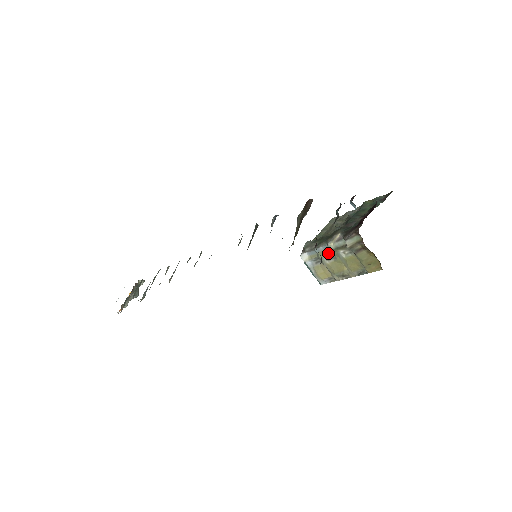
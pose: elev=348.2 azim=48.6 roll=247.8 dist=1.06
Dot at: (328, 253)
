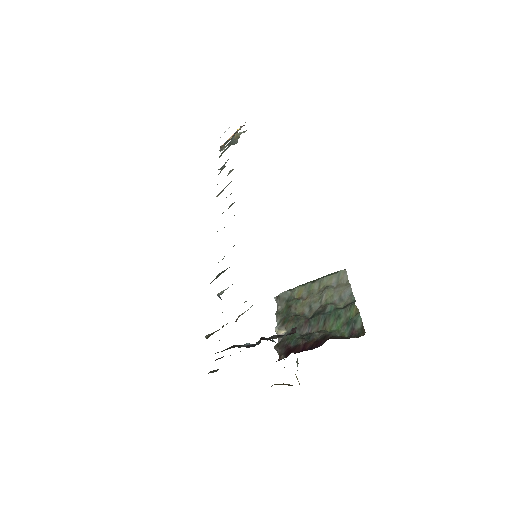
Dot at: occluded
